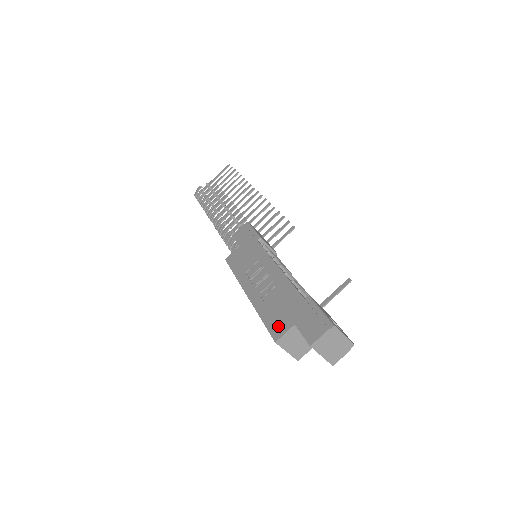
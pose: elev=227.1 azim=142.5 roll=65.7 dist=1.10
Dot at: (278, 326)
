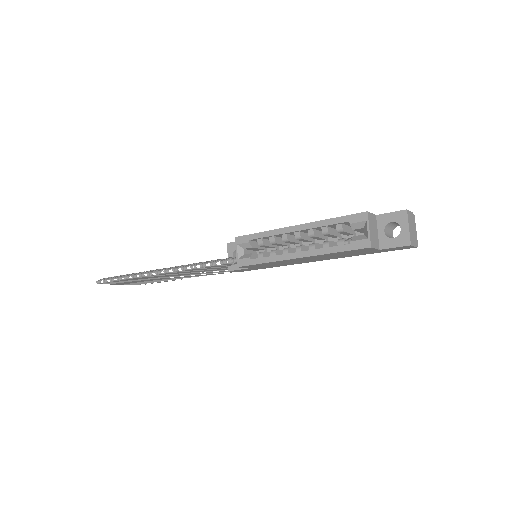
Dot at: occluded
